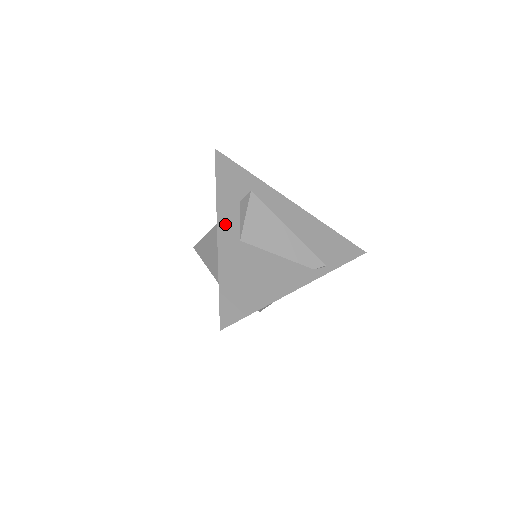
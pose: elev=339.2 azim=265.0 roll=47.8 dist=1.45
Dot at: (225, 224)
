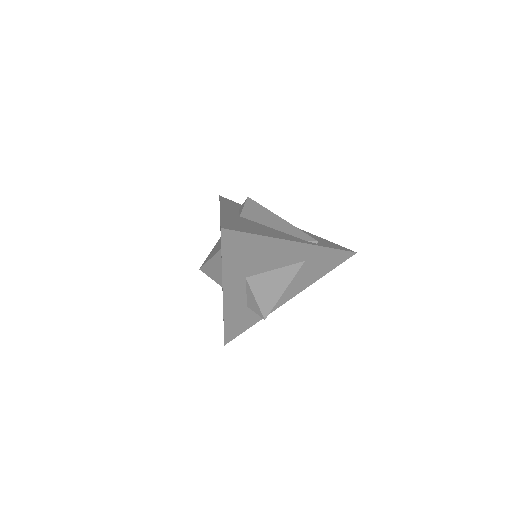
Dot at: (227, 210)
